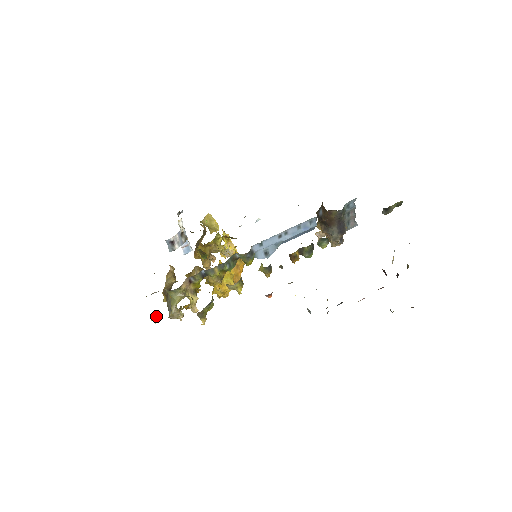
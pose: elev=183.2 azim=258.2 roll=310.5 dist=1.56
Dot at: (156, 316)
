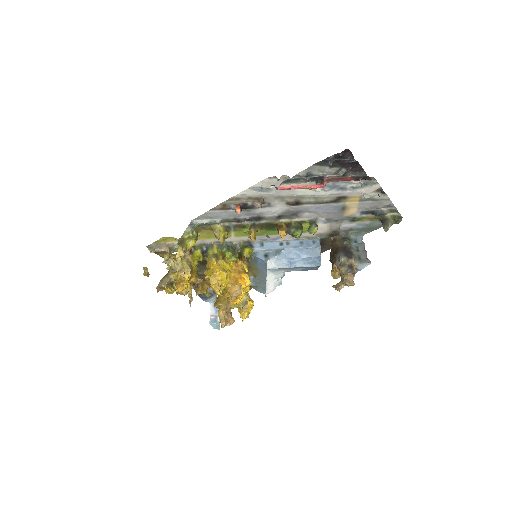
Dot at: (149, 274)
